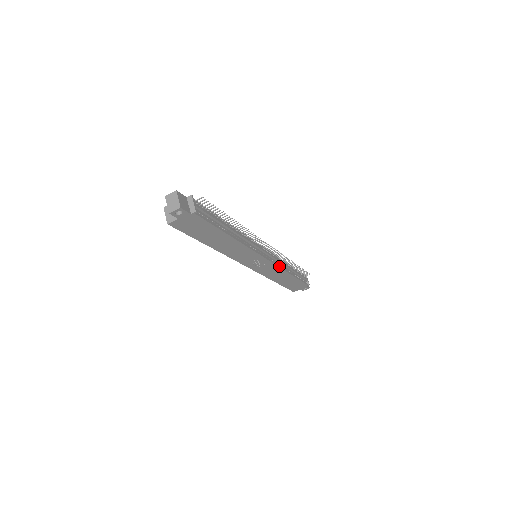
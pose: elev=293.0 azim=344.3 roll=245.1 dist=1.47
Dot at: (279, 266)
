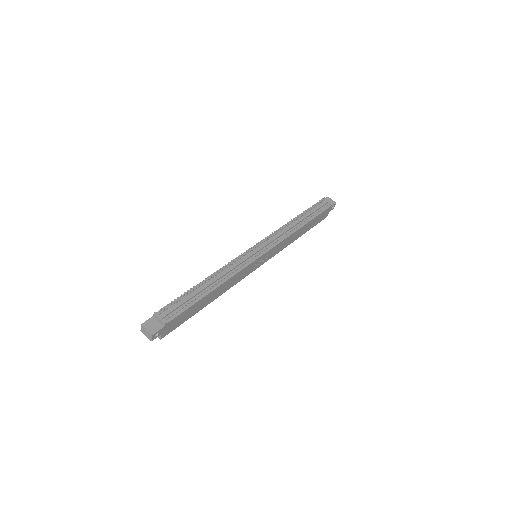
Dot at: (282, 239)
